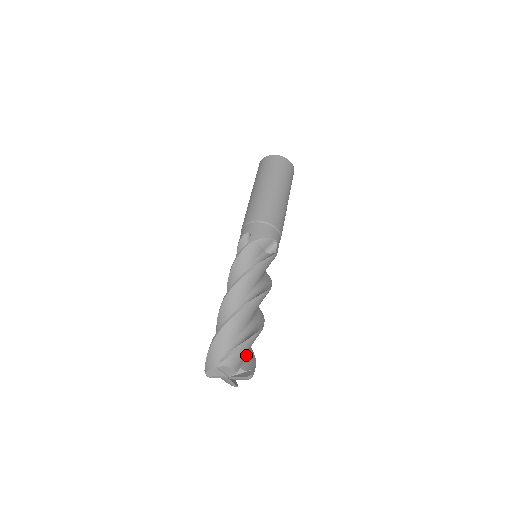
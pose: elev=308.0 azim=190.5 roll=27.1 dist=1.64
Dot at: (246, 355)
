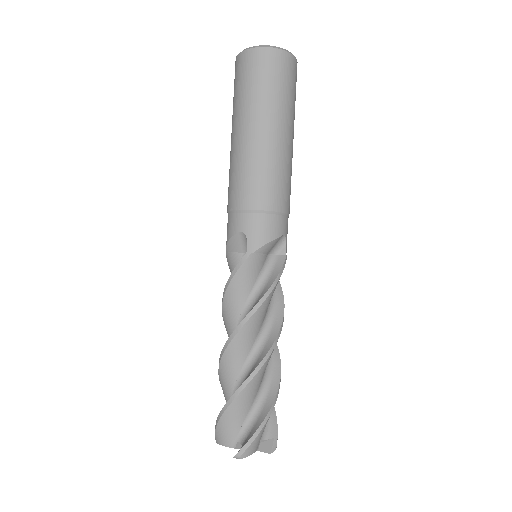
Dot at: occluded
